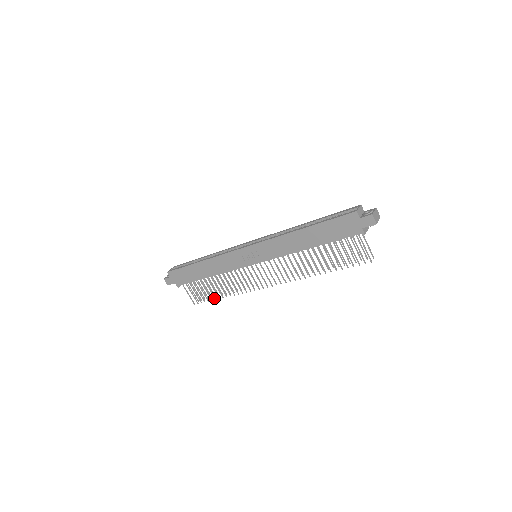
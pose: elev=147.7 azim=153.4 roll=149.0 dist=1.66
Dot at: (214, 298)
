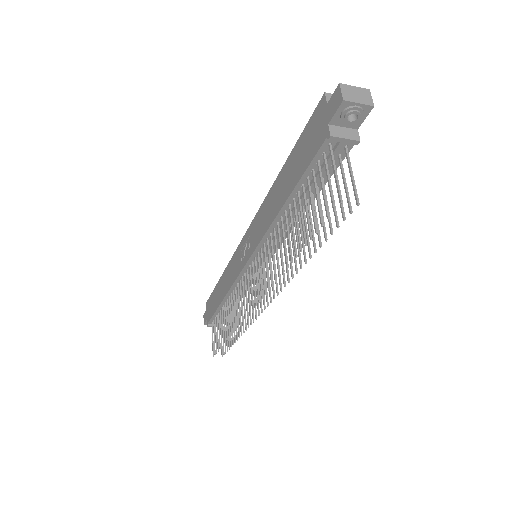
Dot at: (223, 341)
